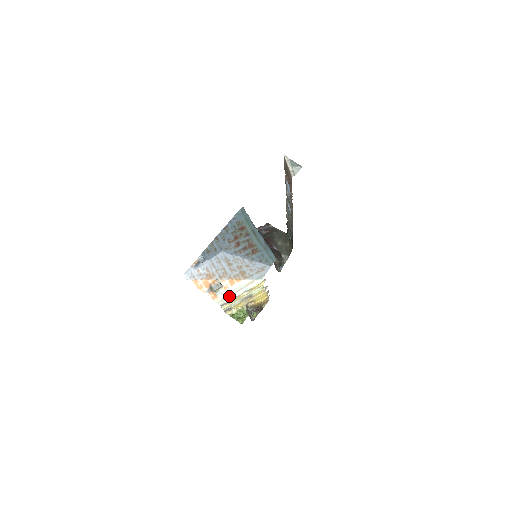
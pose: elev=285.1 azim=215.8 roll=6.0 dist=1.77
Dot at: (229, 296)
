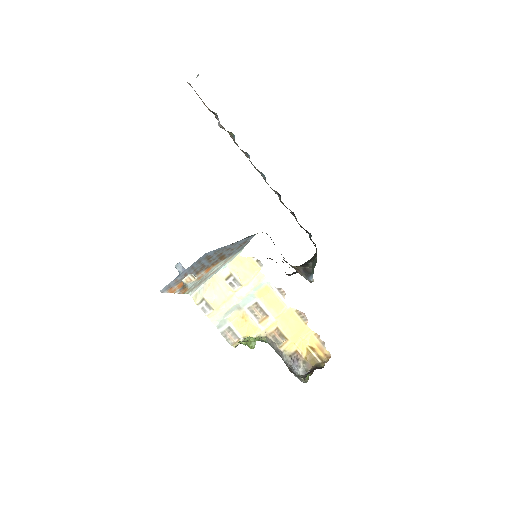
Dot at: (201, 282)
